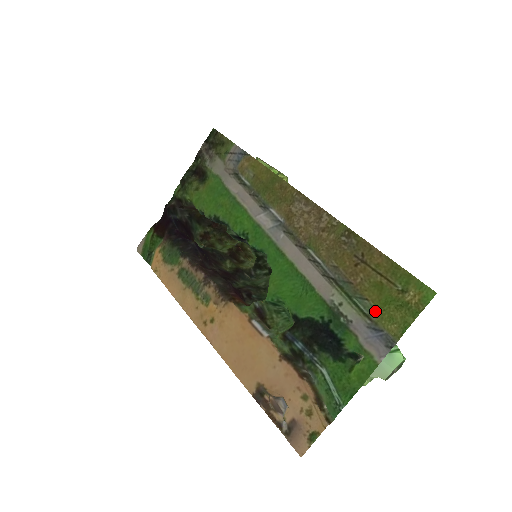
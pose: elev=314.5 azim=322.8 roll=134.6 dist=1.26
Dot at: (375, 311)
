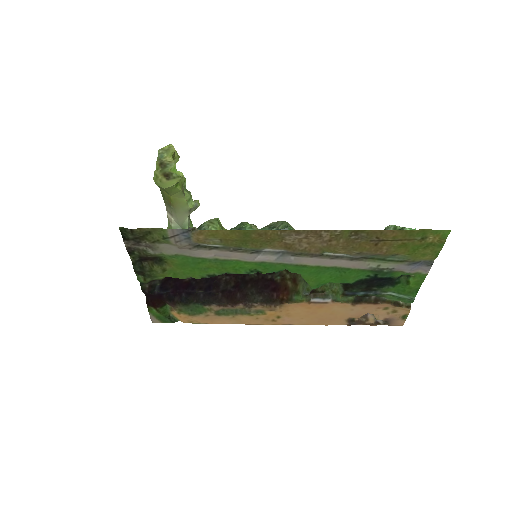
Dot at: (409, 257)
